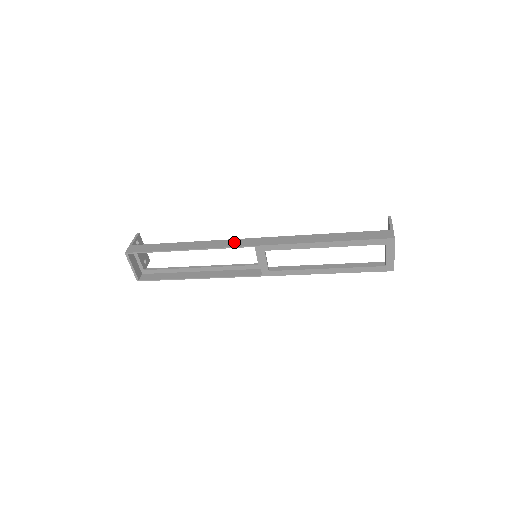
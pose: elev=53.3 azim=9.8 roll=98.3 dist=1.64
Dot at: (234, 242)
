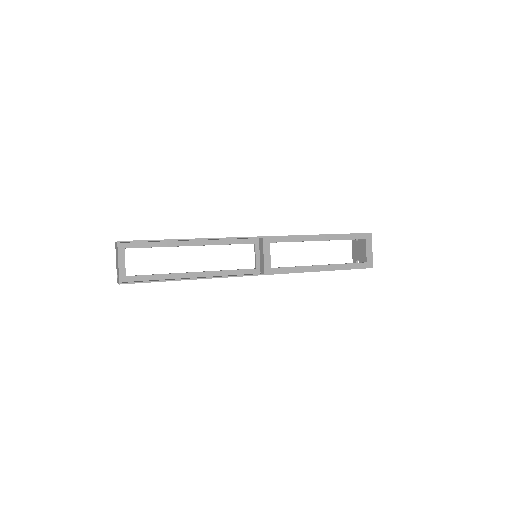
Dot at: occluded
